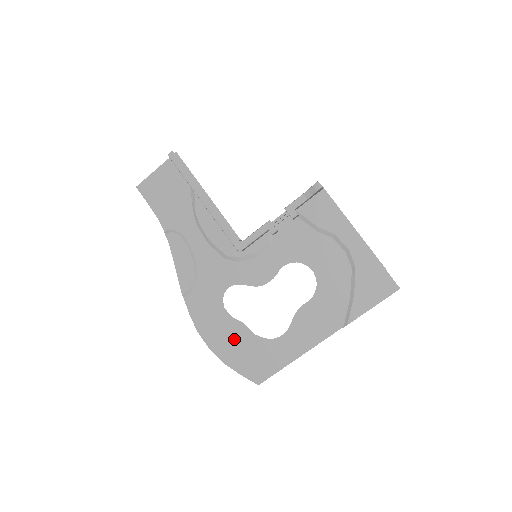
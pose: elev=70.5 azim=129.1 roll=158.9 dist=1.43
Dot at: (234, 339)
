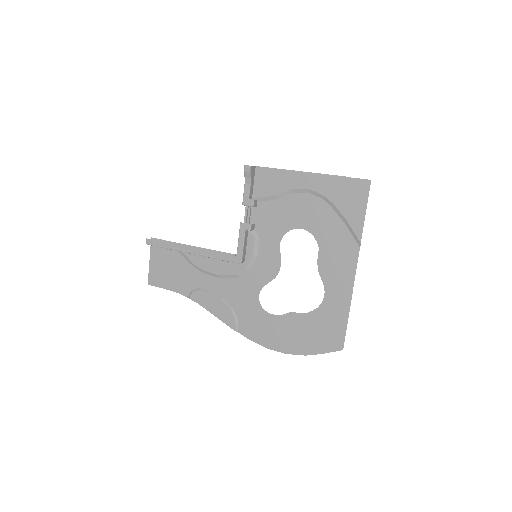
Dot at: (295, 330)
